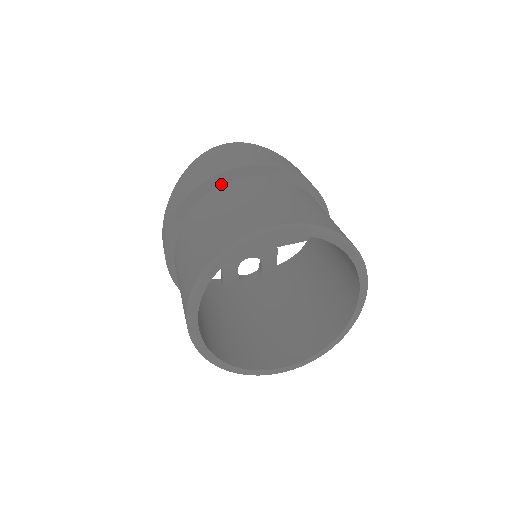
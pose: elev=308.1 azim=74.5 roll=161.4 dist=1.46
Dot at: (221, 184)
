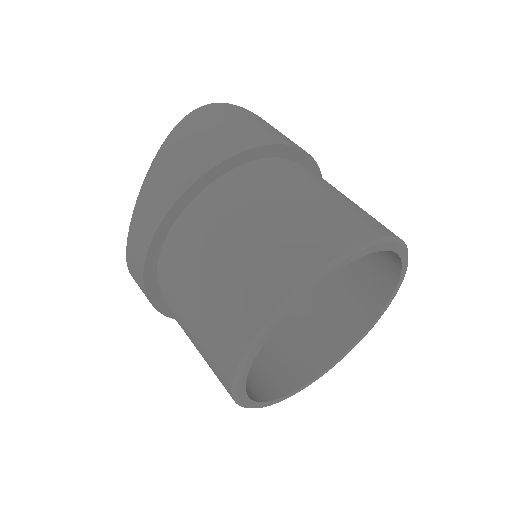
Dot at: (244, 164)
